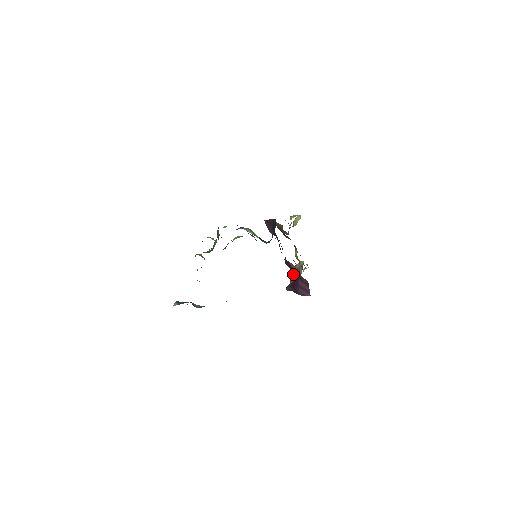
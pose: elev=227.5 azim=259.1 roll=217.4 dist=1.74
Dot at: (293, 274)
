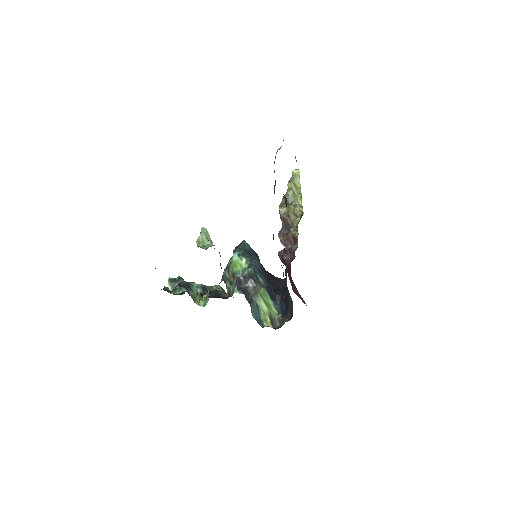
Dot at: occluded
